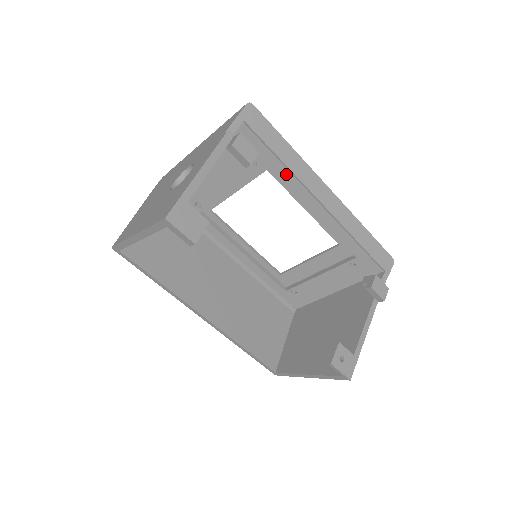
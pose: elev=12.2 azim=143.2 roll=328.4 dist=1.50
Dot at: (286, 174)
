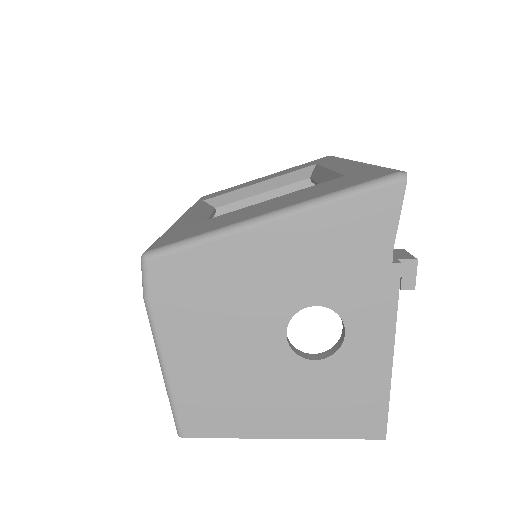
Dot at: occluded
